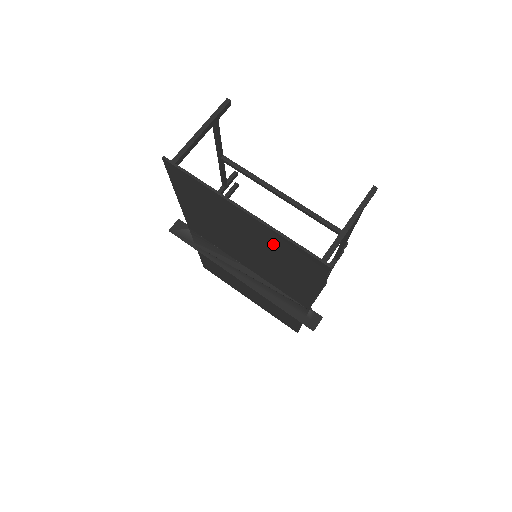
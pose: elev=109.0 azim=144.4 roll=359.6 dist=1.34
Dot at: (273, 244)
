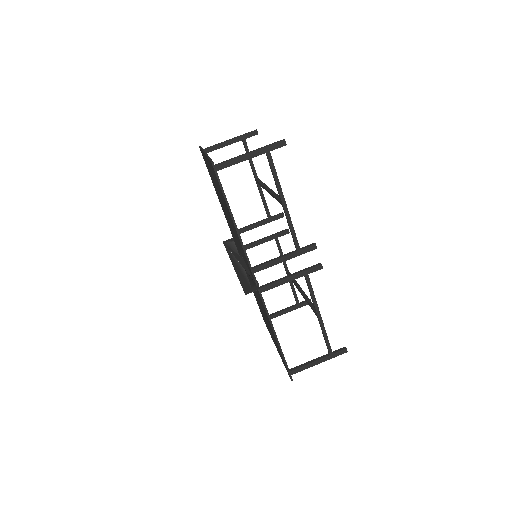
Dot at: occluded
